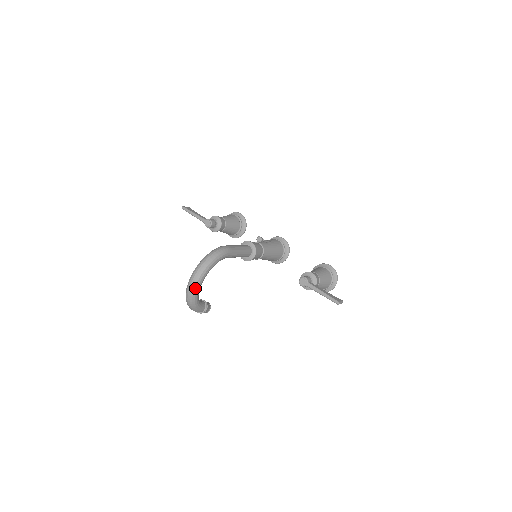
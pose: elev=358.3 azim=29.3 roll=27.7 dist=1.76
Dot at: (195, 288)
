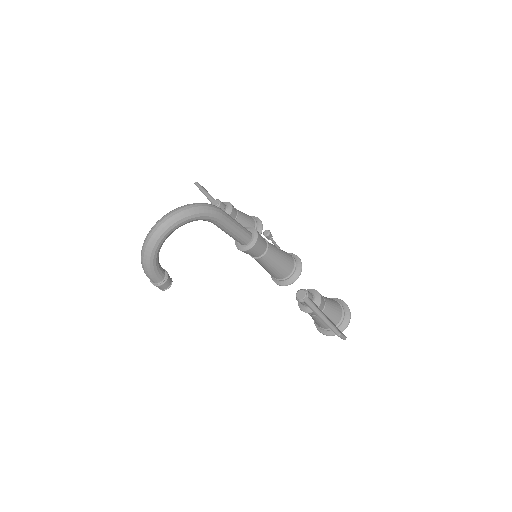
Dot at: (157, 236)
